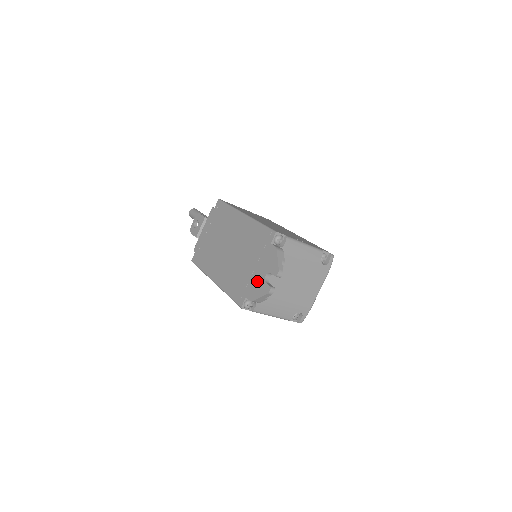
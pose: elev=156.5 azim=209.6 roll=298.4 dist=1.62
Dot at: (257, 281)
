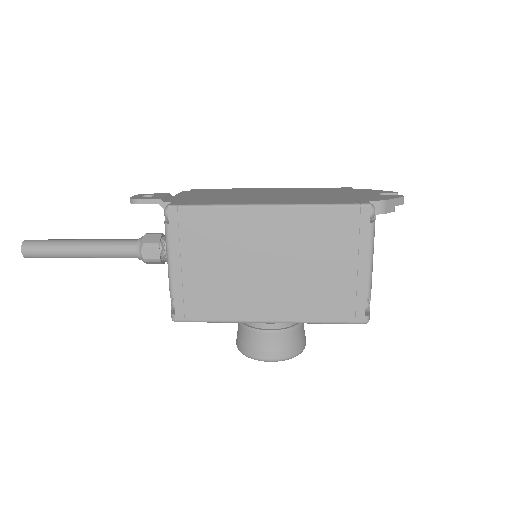
Dot at: (371, 195)
